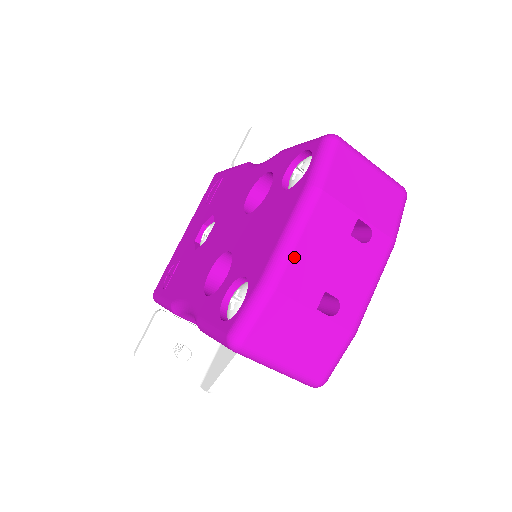
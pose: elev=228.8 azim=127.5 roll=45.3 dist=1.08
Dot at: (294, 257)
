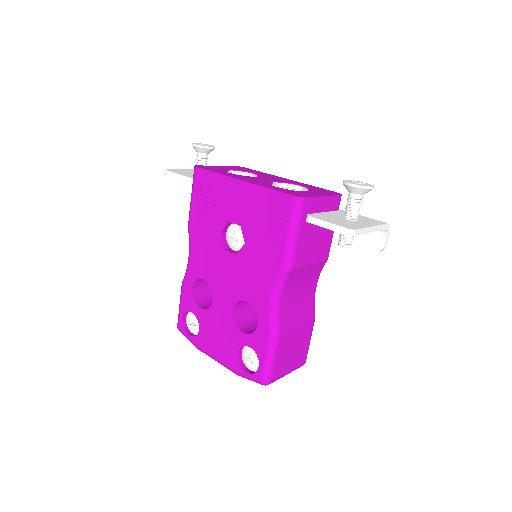
Dot at: occluded
